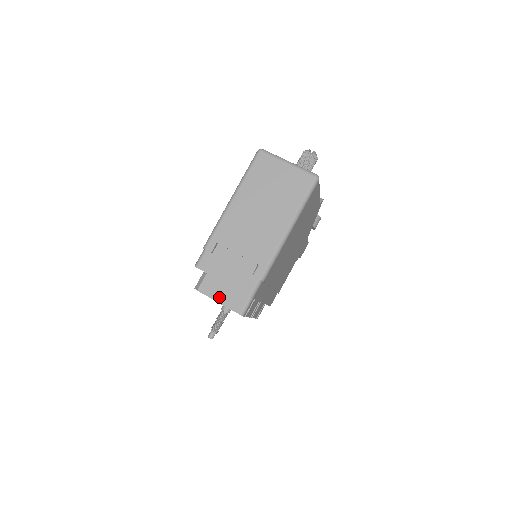
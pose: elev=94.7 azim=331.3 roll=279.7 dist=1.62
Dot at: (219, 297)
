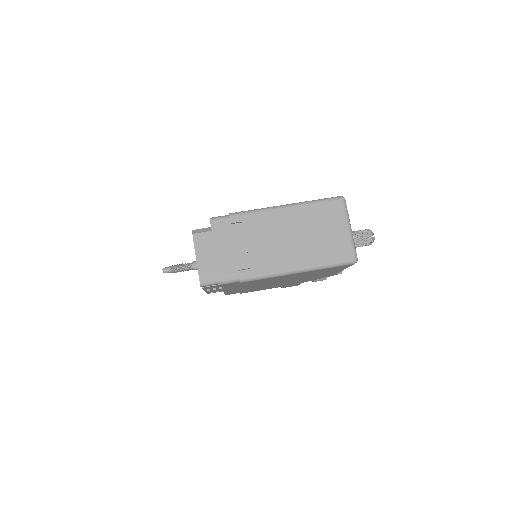
Dot at: (201, 256)
